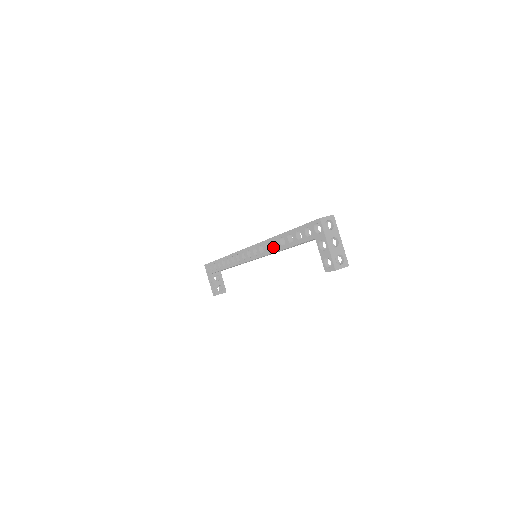
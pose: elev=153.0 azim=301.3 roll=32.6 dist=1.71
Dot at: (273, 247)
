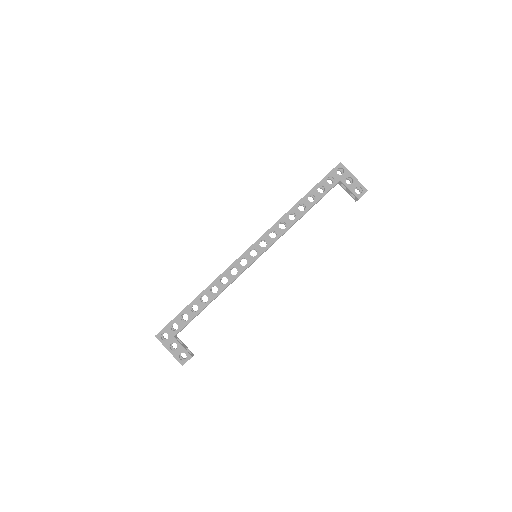
Dot at: (291, 220)
